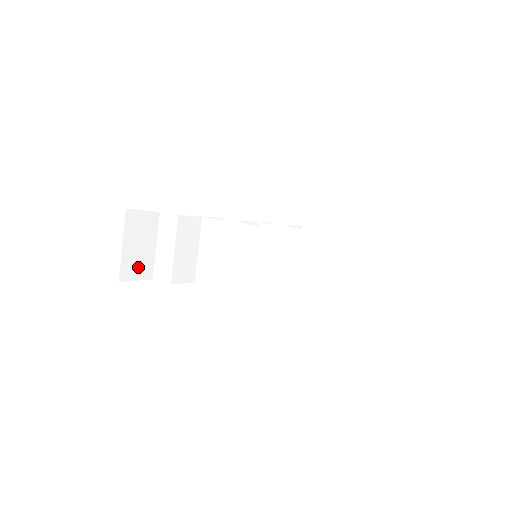
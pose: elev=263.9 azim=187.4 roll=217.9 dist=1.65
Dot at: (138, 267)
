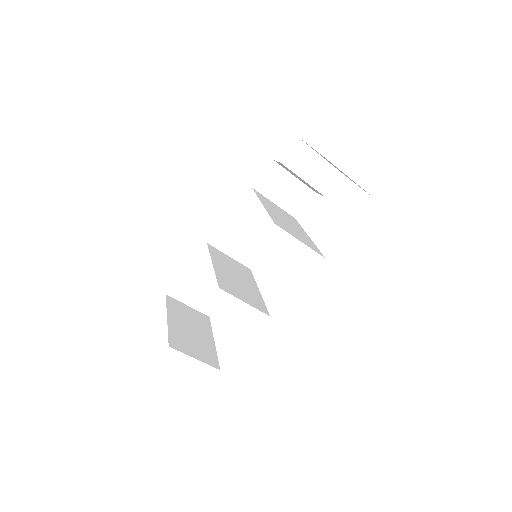
Dot at: (210, 301)
